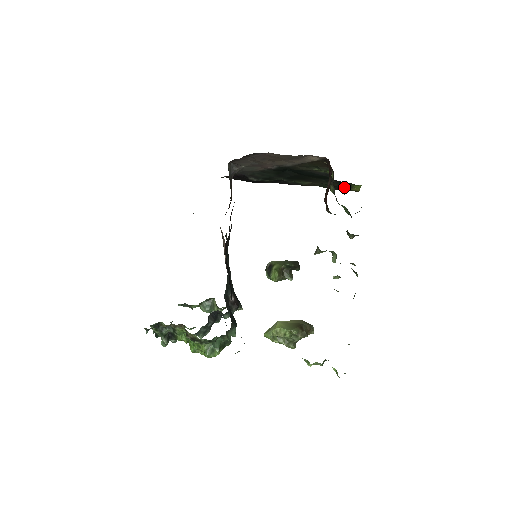
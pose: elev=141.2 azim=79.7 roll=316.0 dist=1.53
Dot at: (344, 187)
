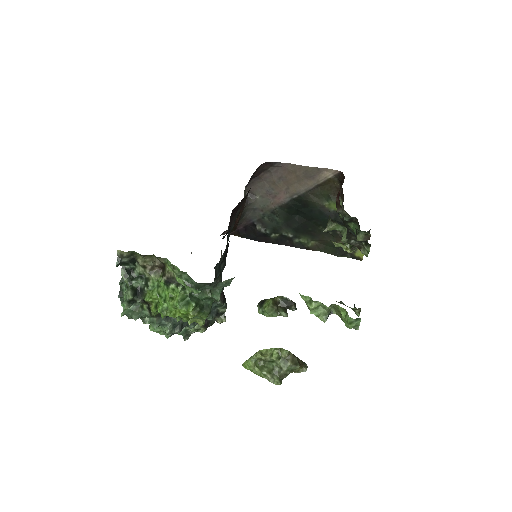
Dot at: occluded
